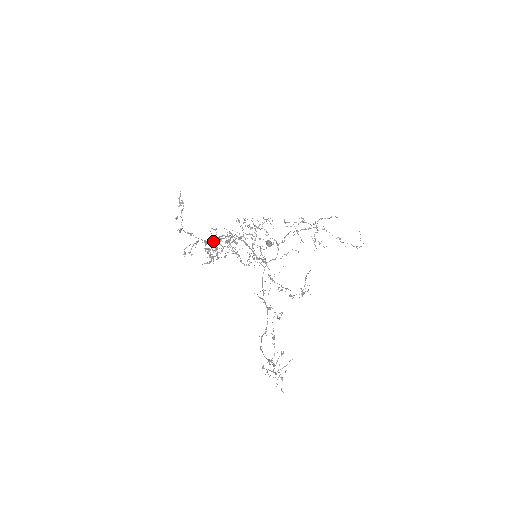
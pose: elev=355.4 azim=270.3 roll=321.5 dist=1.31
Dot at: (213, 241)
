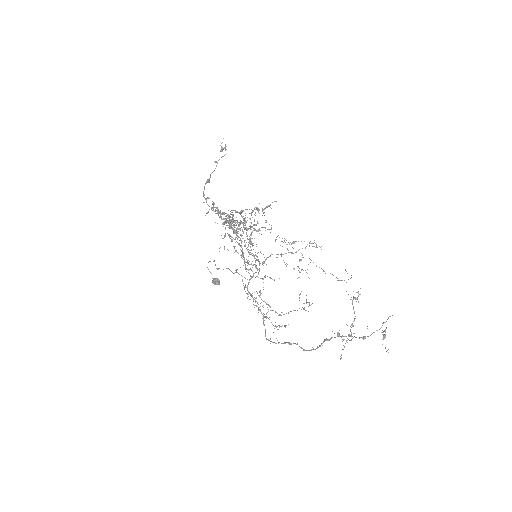
Dot at: (230, 214)
